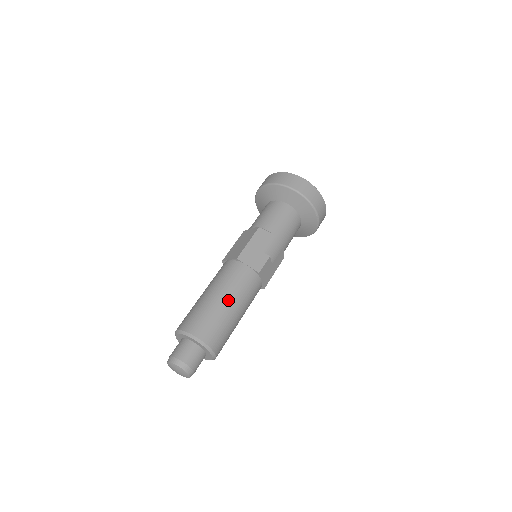
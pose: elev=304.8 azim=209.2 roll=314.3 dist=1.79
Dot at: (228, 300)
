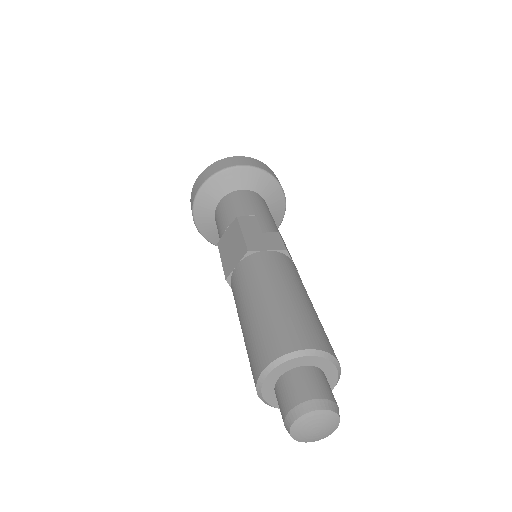
Dot at: (288, 291)
